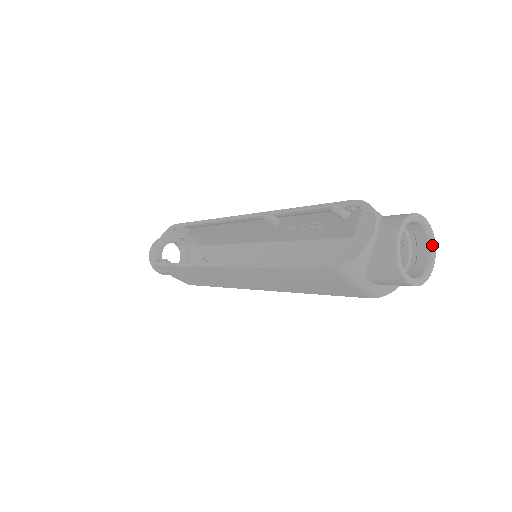
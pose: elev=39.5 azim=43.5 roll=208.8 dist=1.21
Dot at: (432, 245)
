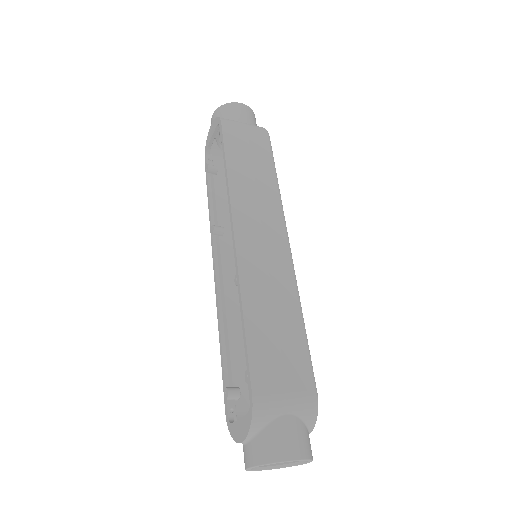
Dot at: (307, 461)
